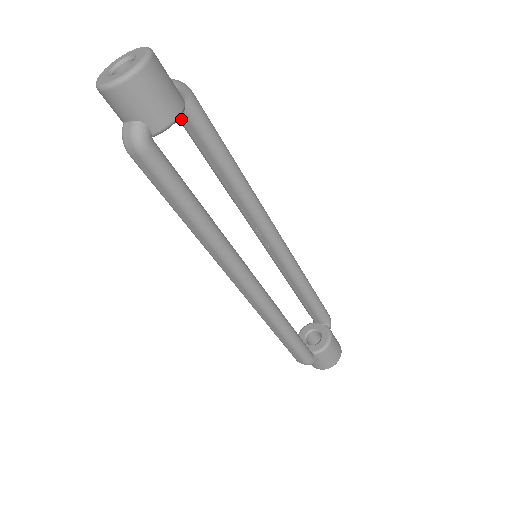
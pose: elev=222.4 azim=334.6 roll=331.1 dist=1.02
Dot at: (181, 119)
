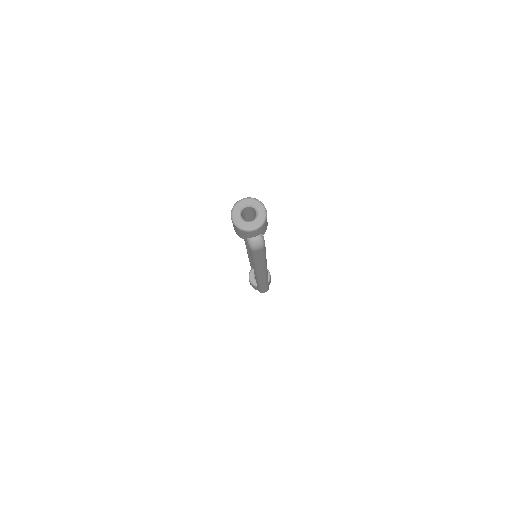
Dot at: occluded
